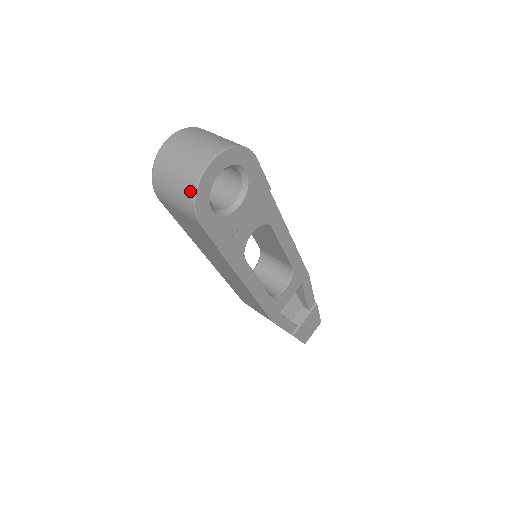
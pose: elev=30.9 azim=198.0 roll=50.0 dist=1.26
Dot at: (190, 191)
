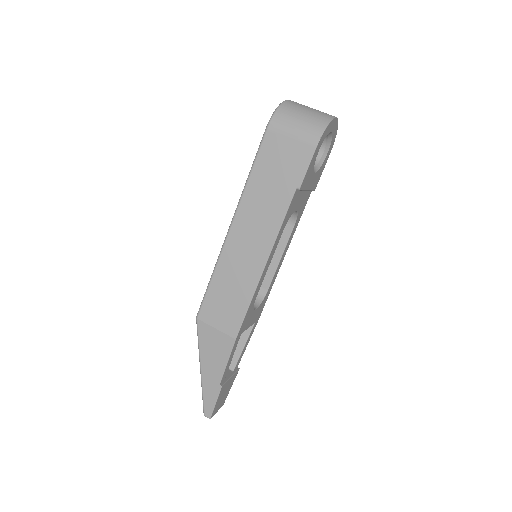
Dot at: (323, 121)
